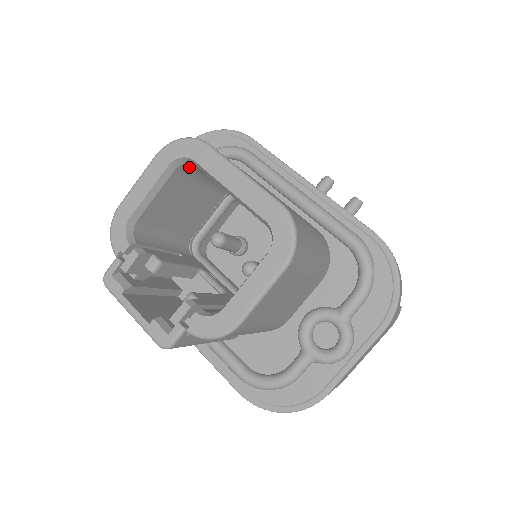
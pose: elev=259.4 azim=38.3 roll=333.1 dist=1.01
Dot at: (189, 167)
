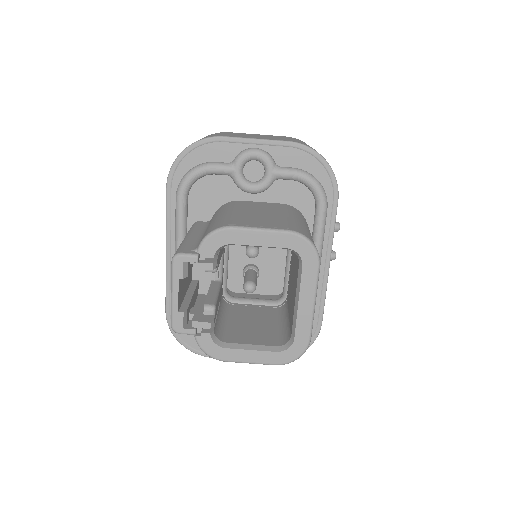
Dot at: occluded
